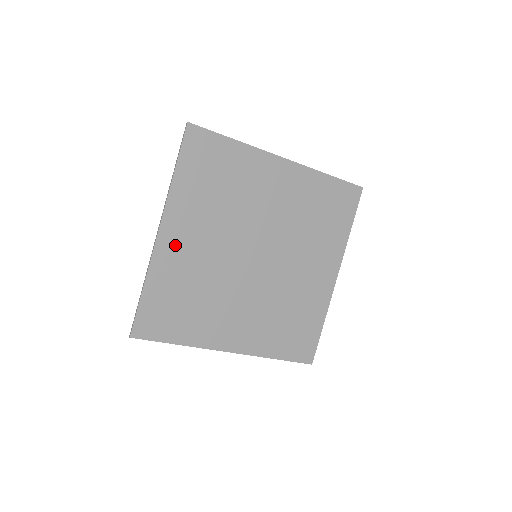
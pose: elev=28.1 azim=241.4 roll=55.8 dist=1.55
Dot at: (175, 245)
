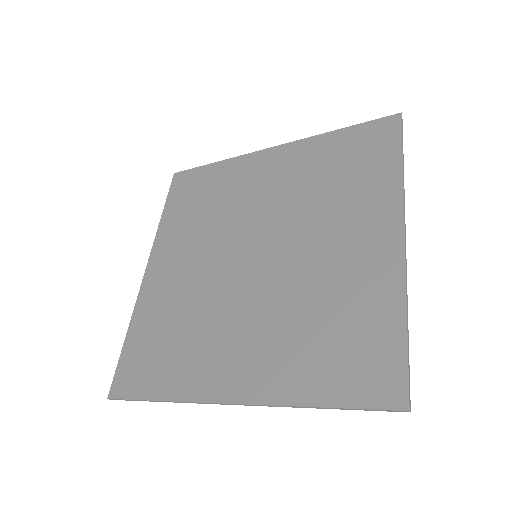
Dot at: (160, 278)
